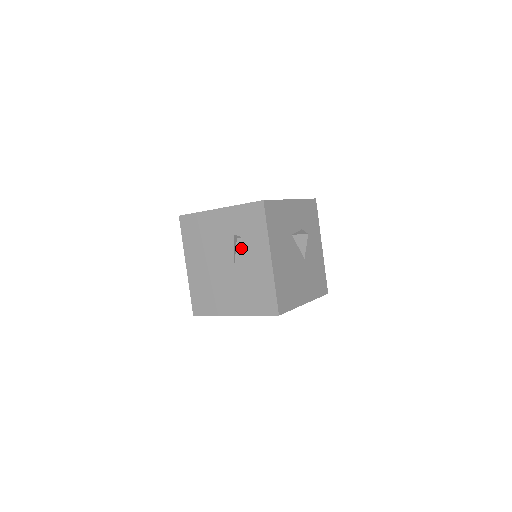
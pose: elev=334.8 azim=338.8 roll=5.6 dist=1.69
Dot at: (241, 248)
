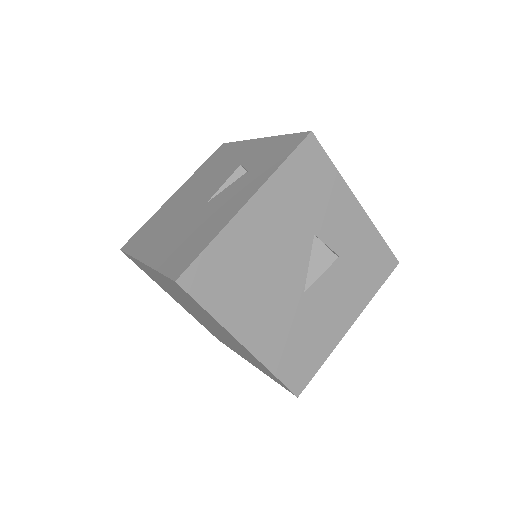
Dot at: (233, 183)
